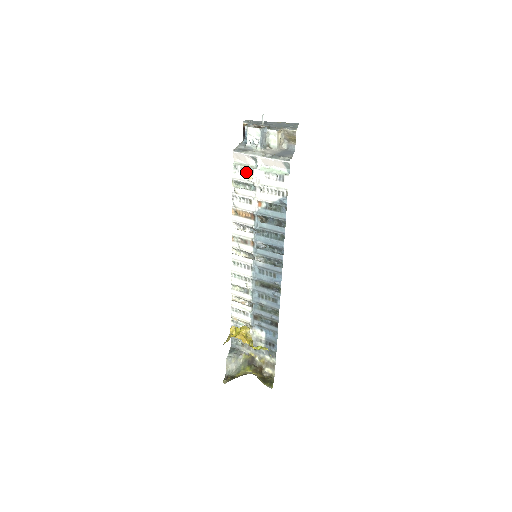
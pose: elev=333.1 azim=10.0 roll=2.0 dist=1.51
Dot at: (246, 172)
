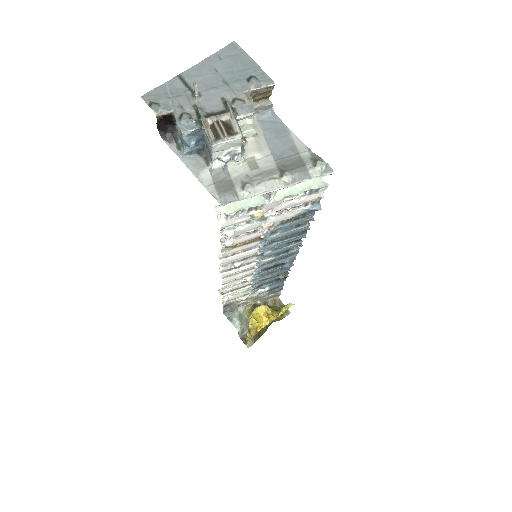
Dot at: (247, 212)
